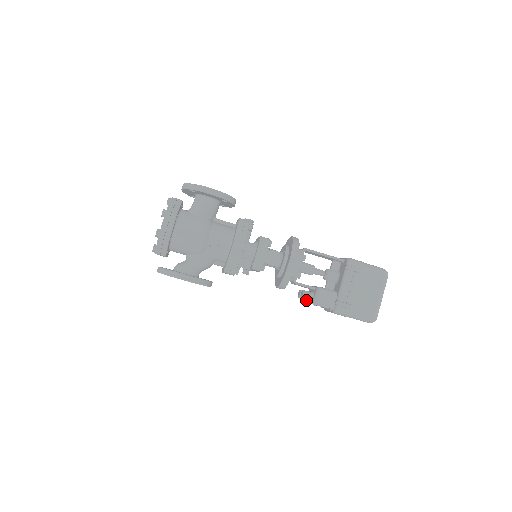
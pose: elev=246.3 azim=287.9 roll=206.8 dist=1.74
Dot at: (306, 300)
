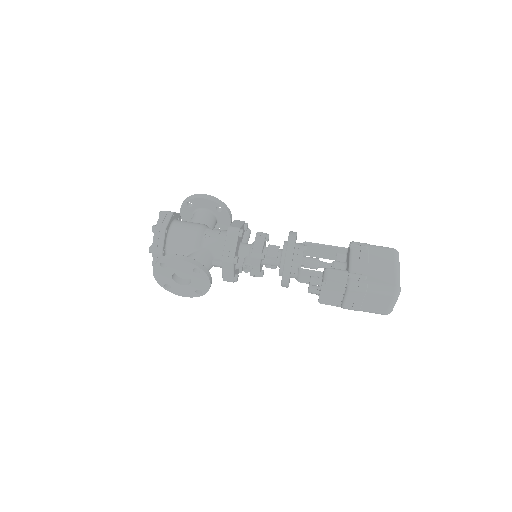
Dot at: (317, 293)
